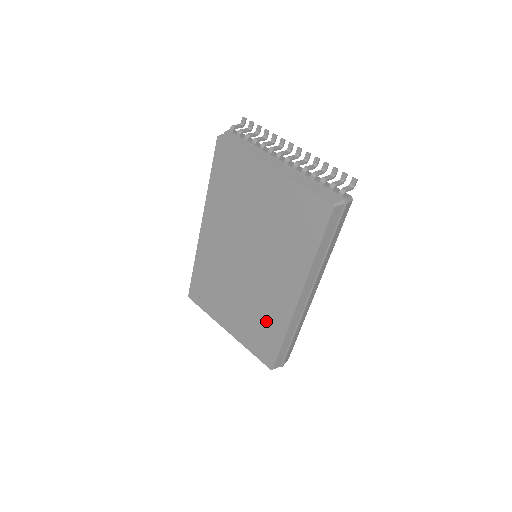
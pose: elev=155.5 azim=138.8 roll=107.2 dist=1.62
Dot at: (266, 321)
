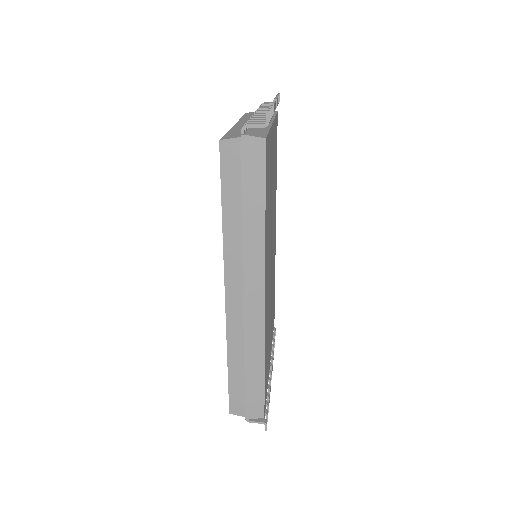
Dot at: occluded
